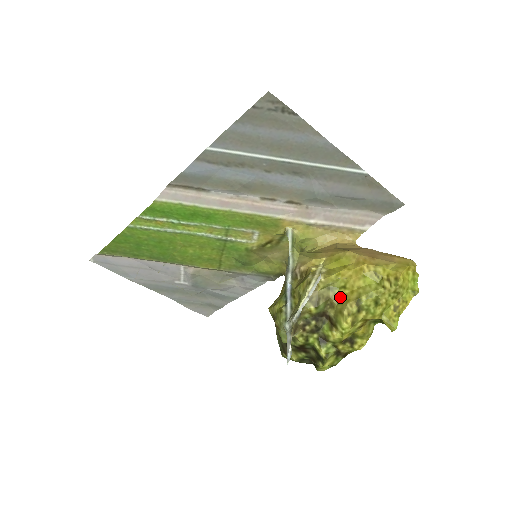
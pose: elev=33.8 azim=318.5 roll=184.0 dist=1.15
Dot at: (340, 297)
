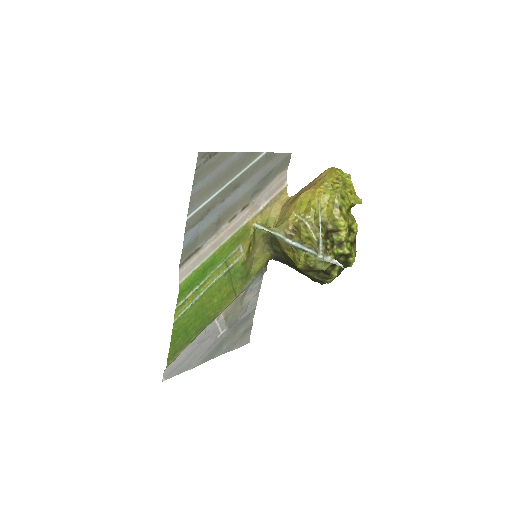
Dot at: (325, 215)
